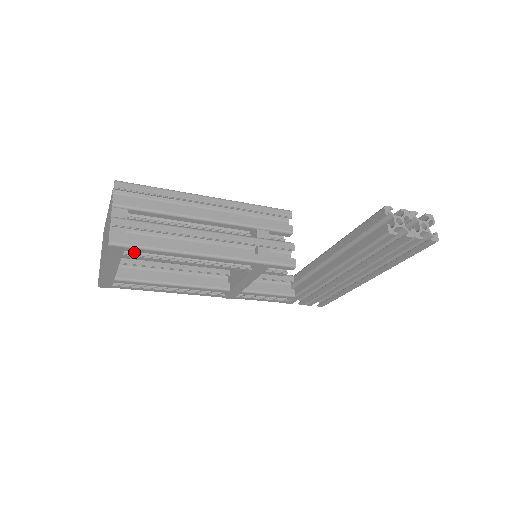
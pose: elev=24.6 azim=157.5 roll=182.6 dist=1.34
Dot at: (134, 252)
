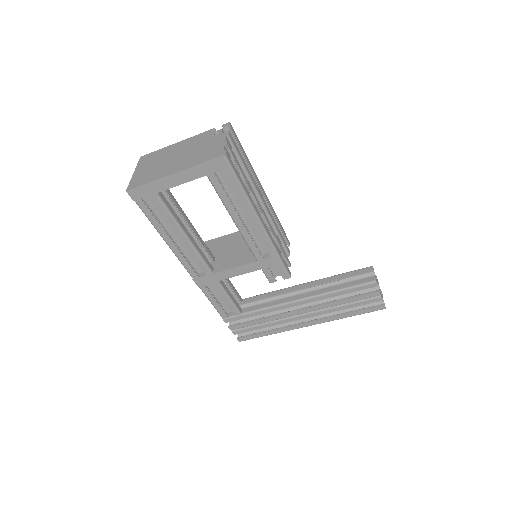
Dot at: (217, 179)
